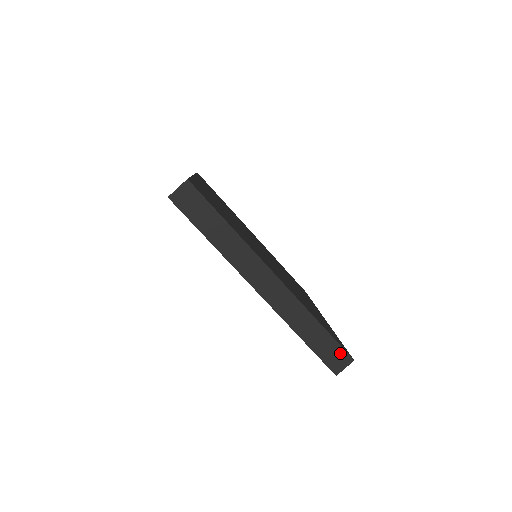
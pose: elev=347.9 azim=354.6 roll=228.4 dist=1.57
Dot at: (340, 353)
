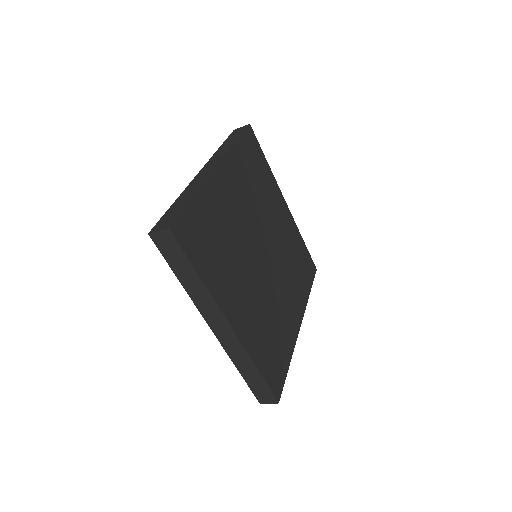
Dot at: (269, 394)
